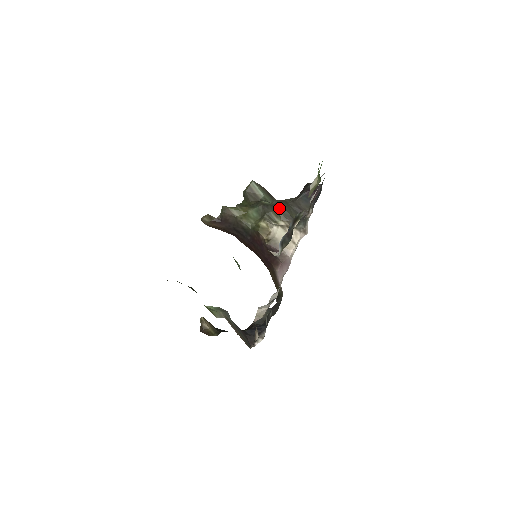
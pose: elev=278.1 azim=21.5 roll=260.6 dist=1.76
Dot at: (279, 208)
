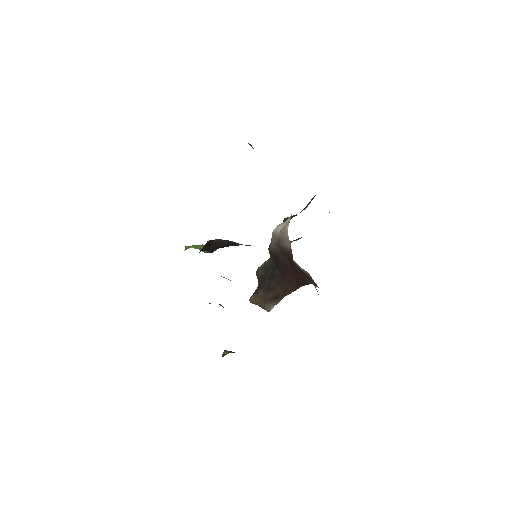
Dot at: occluded
